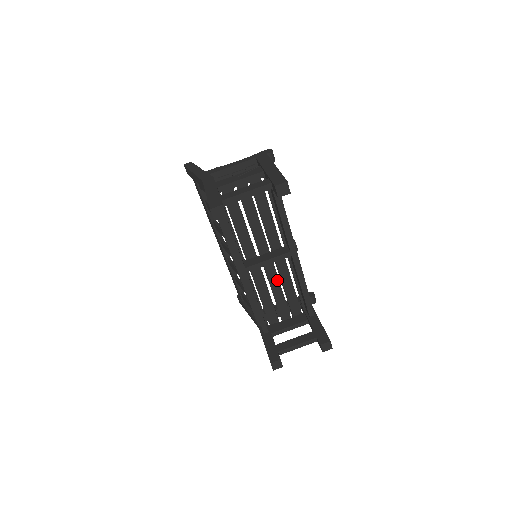
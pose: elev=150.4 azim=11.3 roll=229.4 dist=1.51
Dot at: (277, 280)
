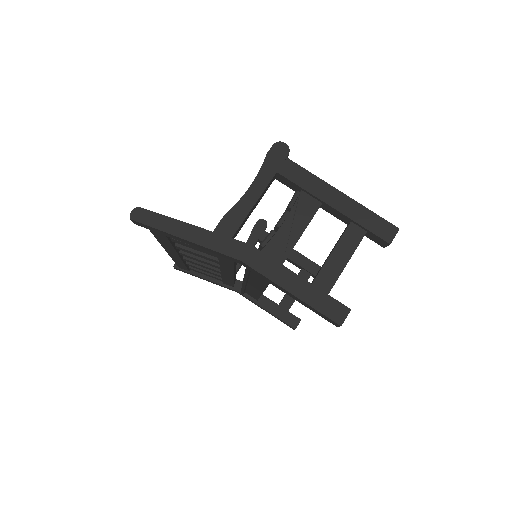
Dot at: occluded
